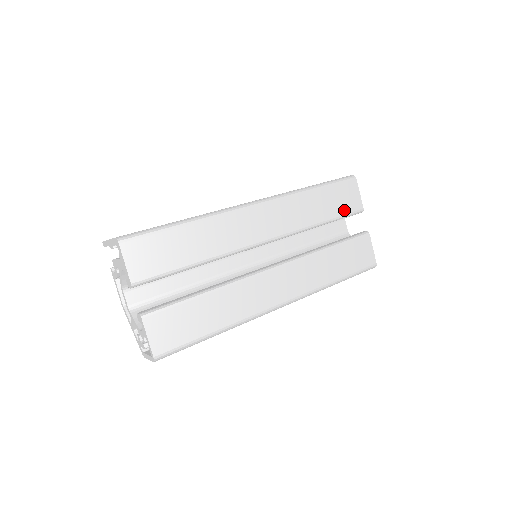
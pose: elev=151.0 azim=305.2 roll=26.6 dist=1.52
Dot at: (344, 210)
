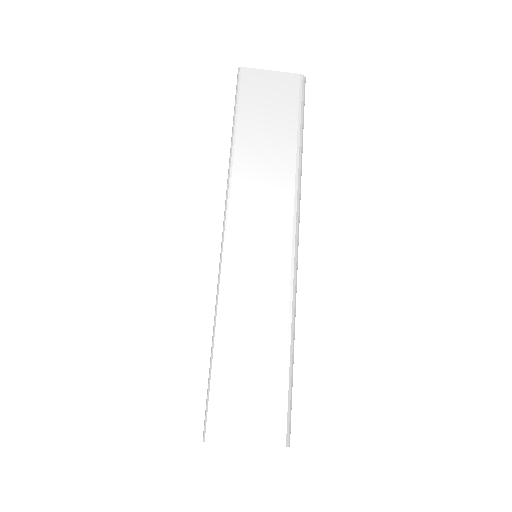
Dot at: occluded
